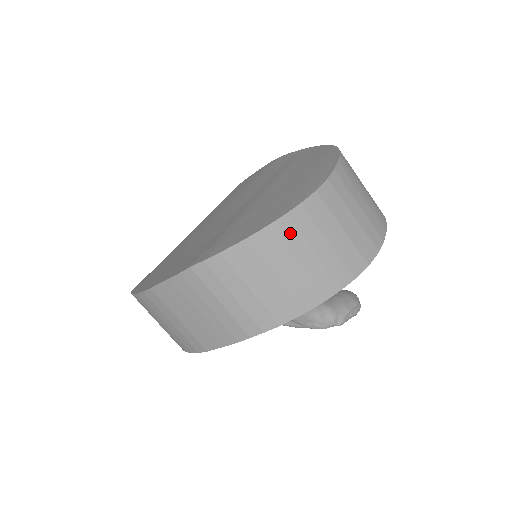
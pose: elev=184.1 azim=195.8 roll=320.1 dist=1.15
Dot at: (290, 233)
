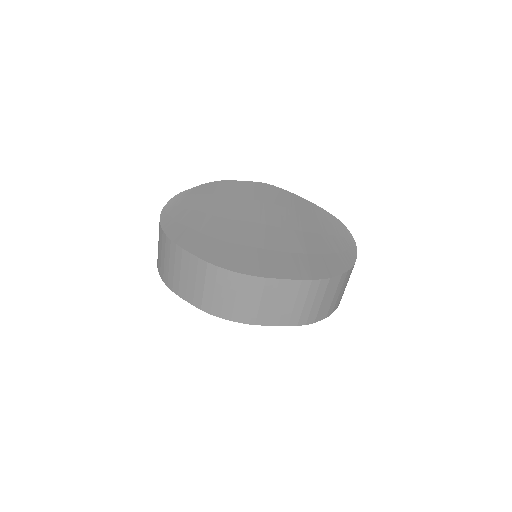
Dot at: (348, 276)
